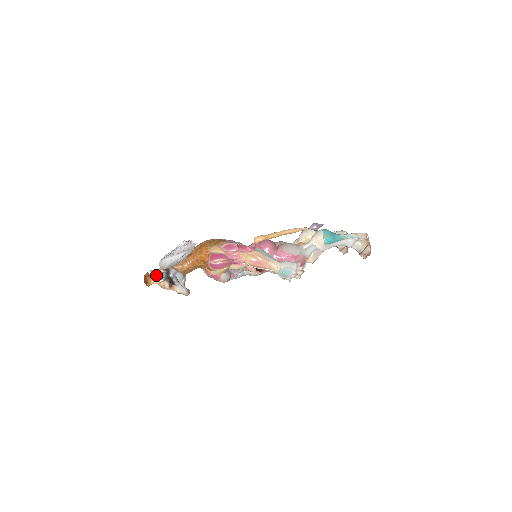
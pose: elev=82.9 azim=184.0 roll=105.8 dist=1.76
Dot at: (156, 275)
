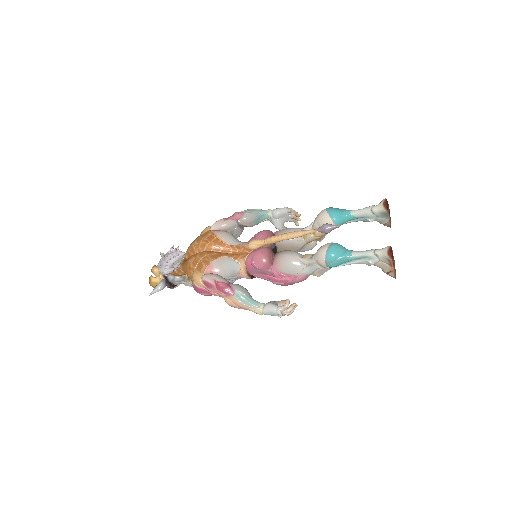
Dot at: (152, 291)
